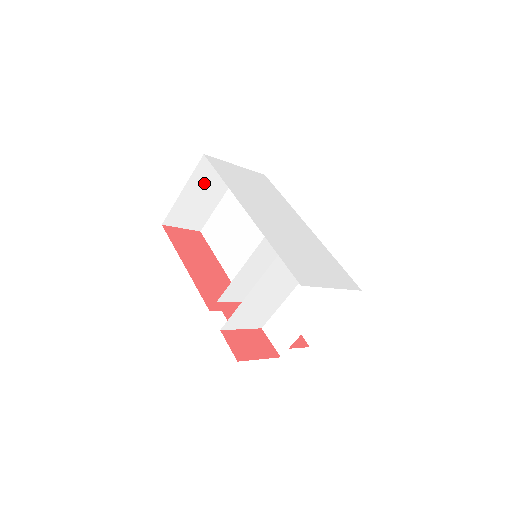
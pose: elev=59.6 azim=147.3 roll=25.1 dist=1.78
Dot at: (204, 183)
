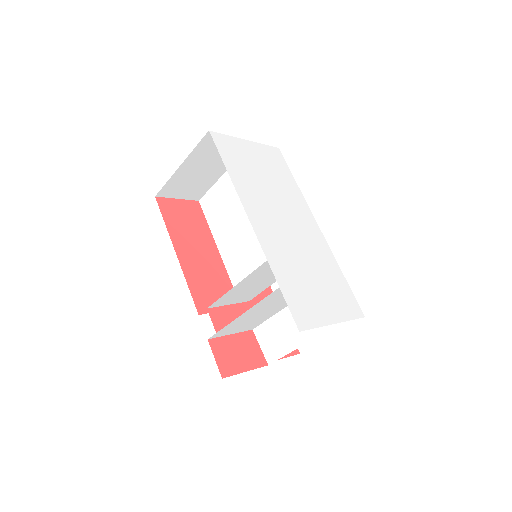
Dot at: (207, 157)
